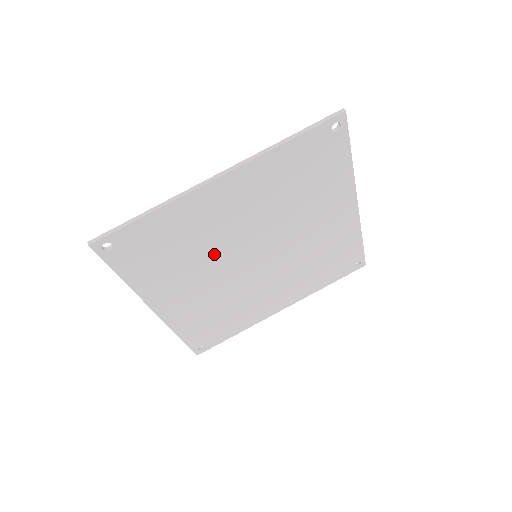
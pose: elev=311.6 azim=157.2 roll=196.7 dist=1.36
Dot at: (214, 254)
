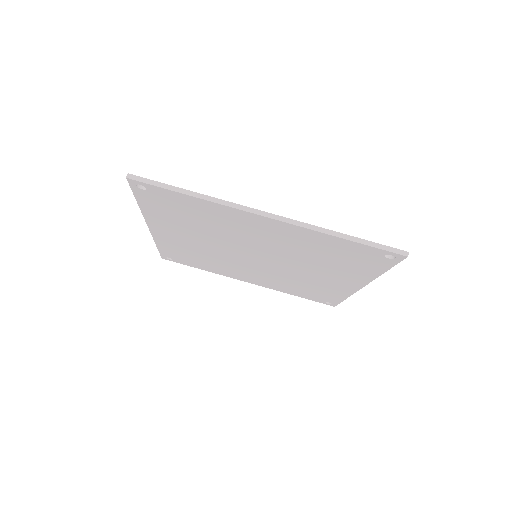
Dot at: (224, 238)
